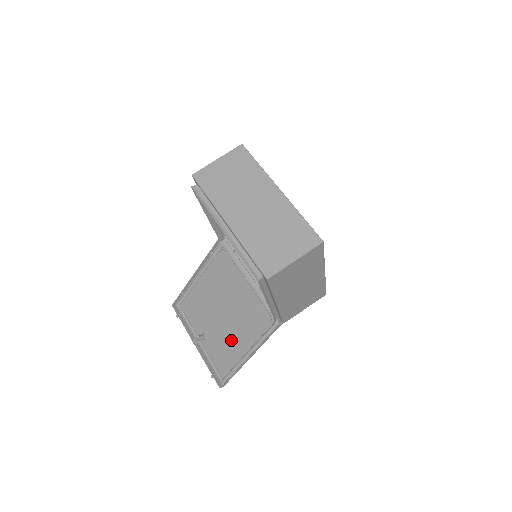
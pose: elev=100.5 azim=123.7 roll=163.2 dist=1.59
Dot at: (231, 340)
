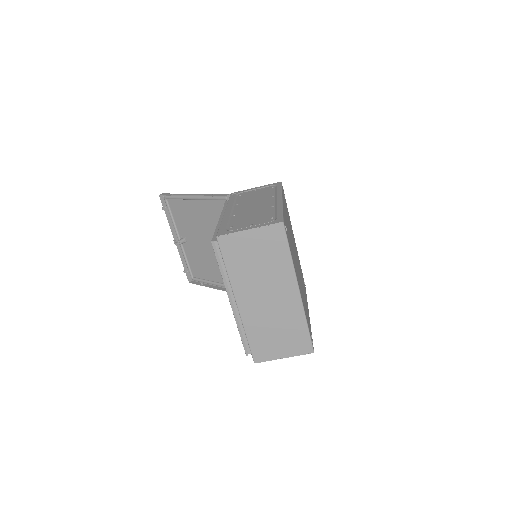
Dot at: (209, 264)
